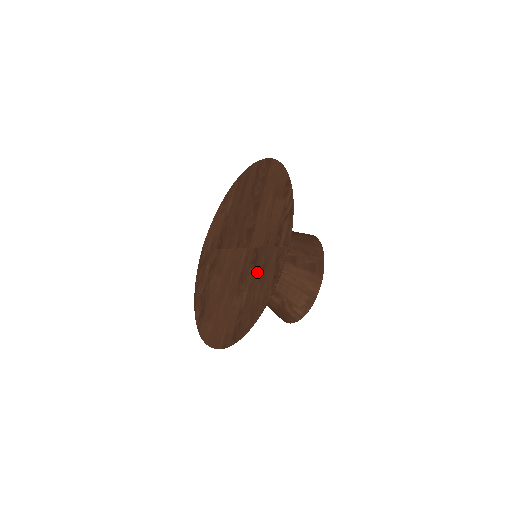
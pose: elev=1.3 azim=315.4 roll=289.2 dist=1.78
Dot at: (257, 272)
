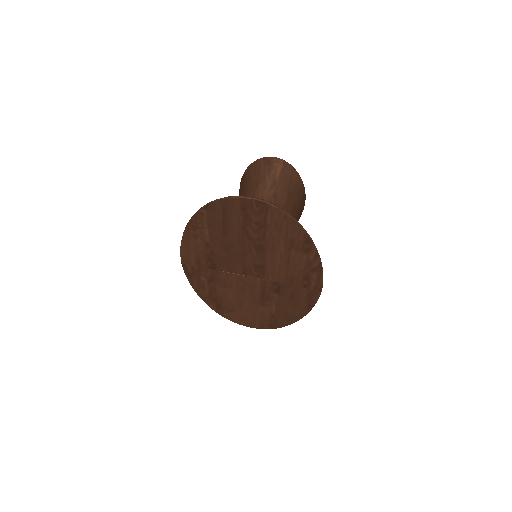
Dot at: (284, 299)
